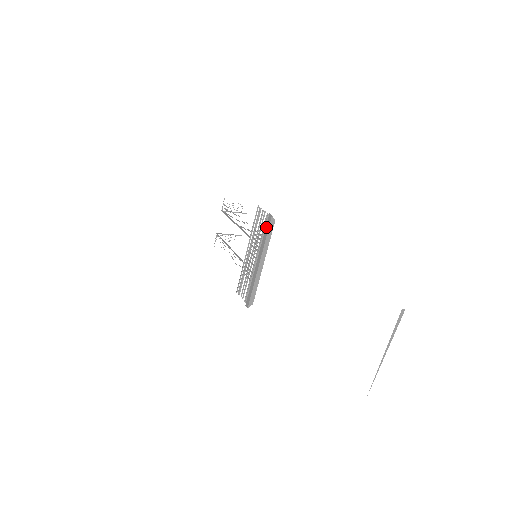
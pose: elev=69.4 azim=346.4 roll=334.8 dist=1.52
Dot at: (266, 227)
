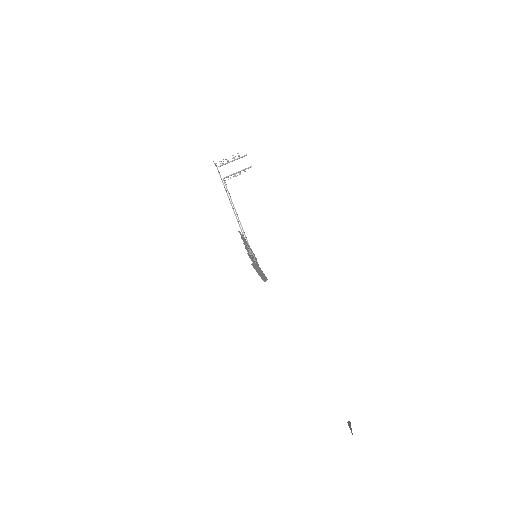
Dot at: occluded
